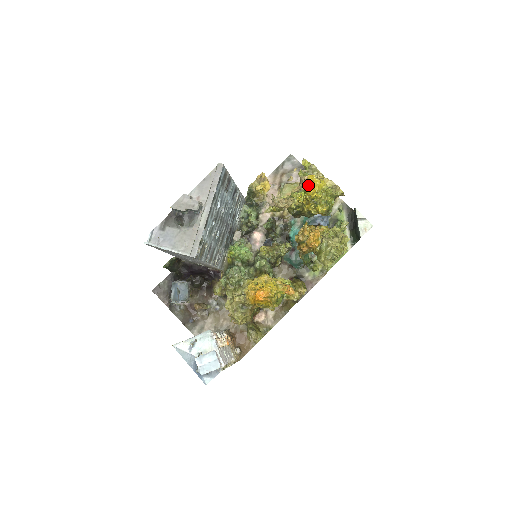
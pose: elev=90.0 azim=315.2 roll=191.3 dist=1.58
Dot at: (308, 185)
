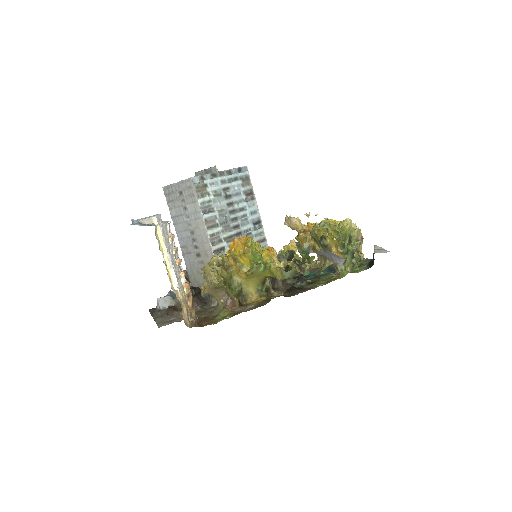
Dot at: occluded
